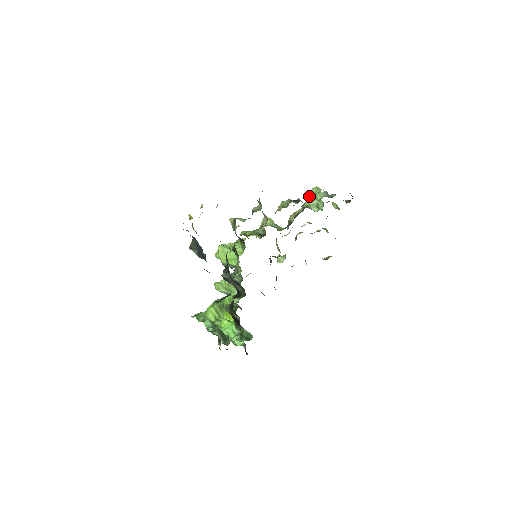
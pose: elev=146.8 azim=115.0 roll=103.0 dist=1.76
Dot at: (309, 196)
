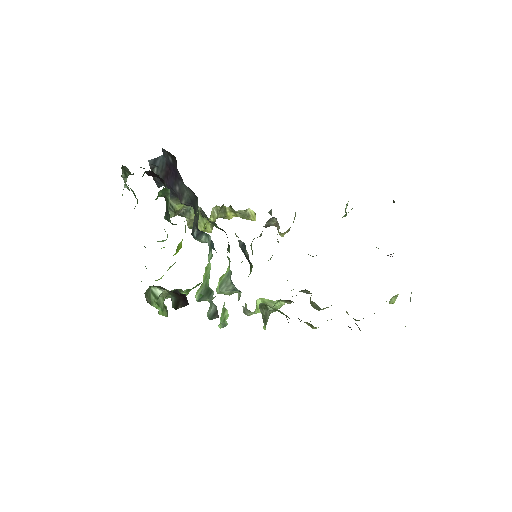
Dot at: occluded
